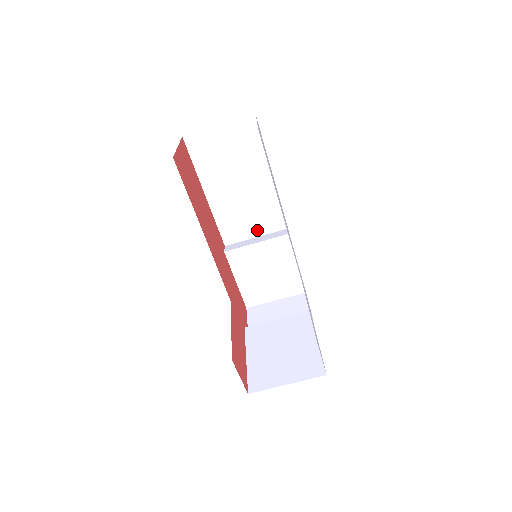
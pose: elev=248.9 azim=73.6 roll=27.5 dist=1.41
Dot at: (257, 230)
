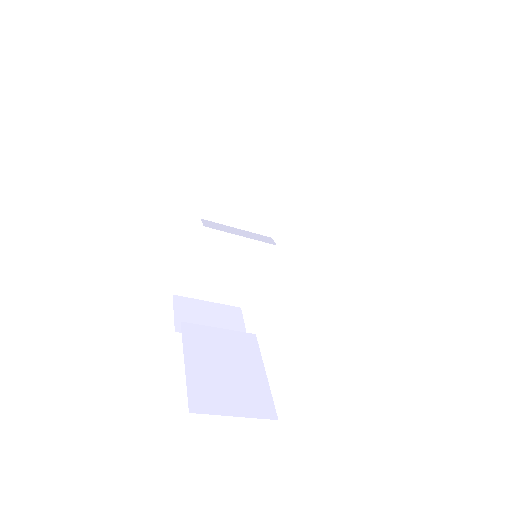
Dot at: (244, 222)
